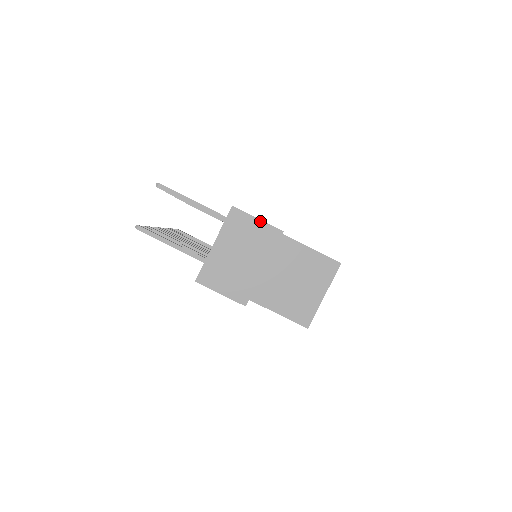
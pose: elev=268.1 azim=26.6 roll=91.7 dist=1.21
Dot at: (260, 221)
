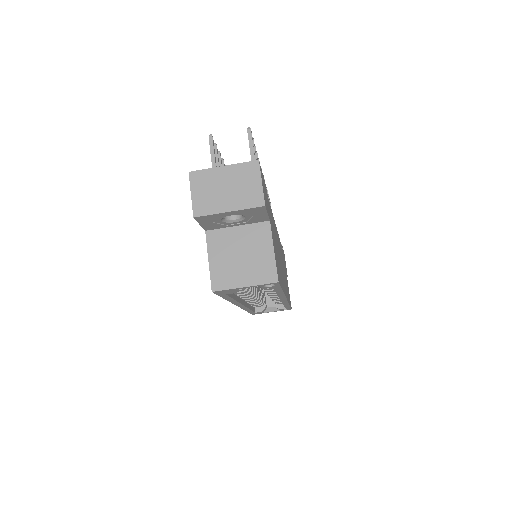
Dot at: (261, 185)
